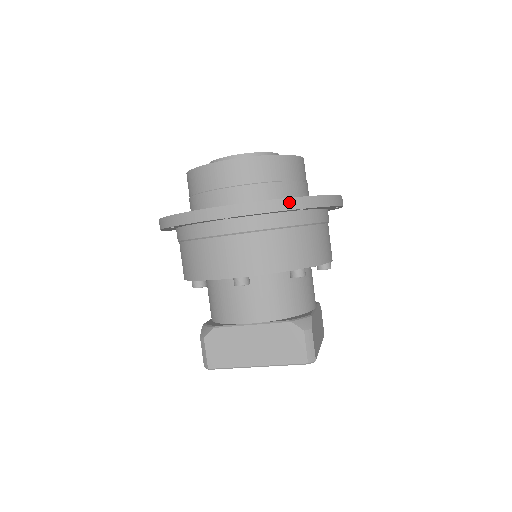
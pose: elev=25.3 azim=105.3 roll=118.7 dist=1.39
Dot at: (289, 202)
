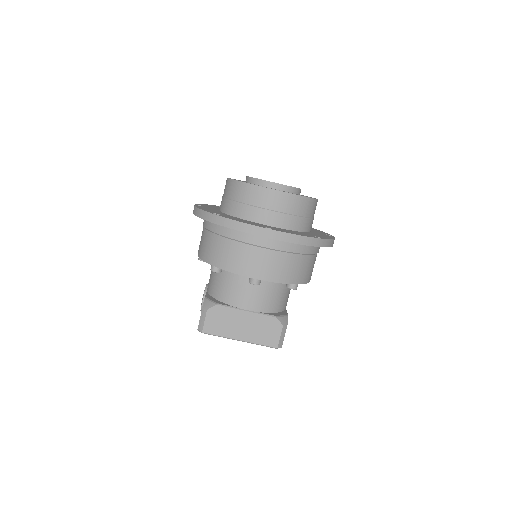
Dot at: (312, 240)
